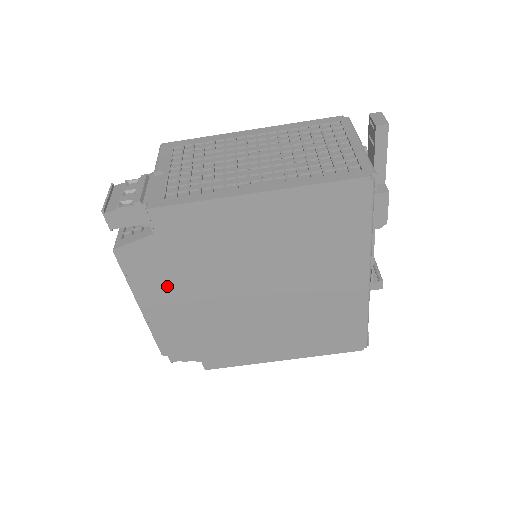
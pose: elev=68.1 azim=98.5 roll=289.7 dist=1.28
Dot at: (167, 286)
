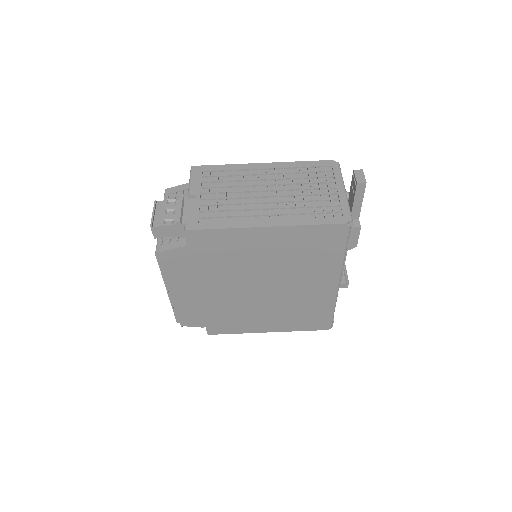
Dot at: (190, 279)
